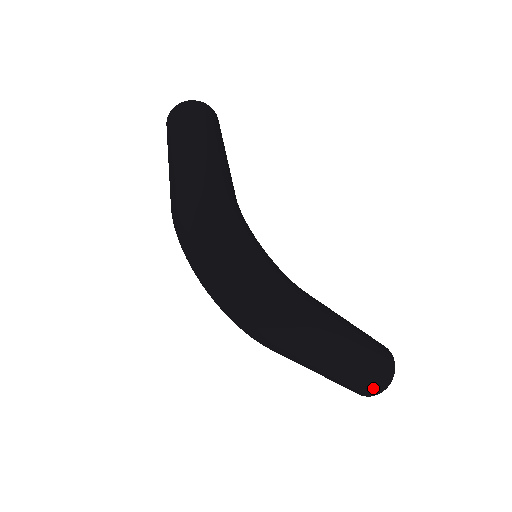
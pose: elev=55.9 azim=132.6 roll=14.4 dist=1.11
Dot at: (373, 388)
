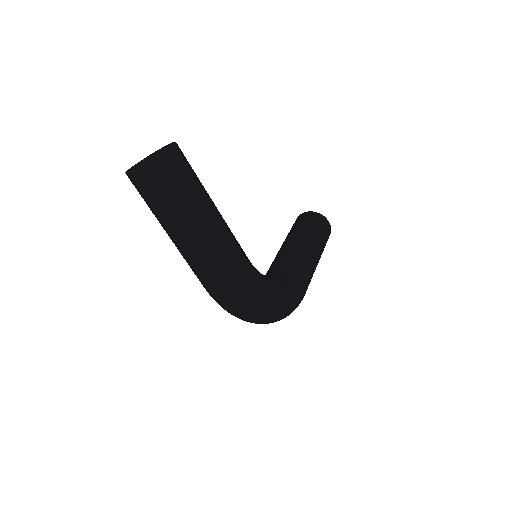
Dot at: occluded
